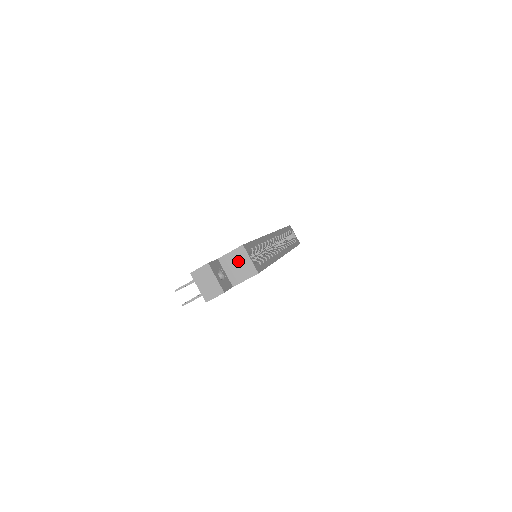
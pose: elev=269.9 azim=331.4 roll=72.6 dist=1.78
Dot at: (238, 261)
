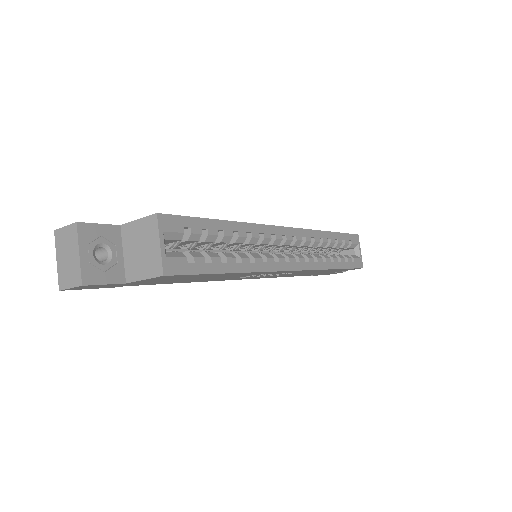
Dot at: (143, 240)
